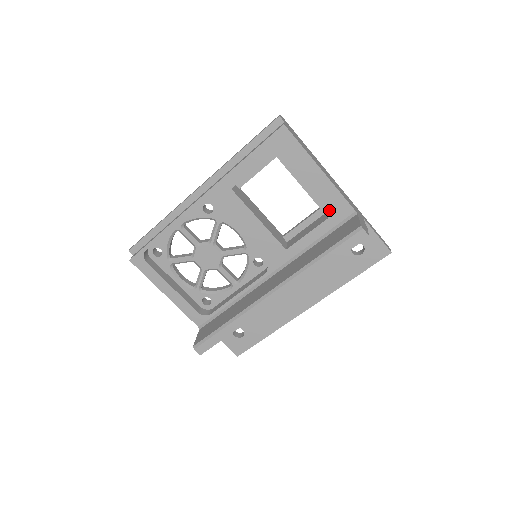
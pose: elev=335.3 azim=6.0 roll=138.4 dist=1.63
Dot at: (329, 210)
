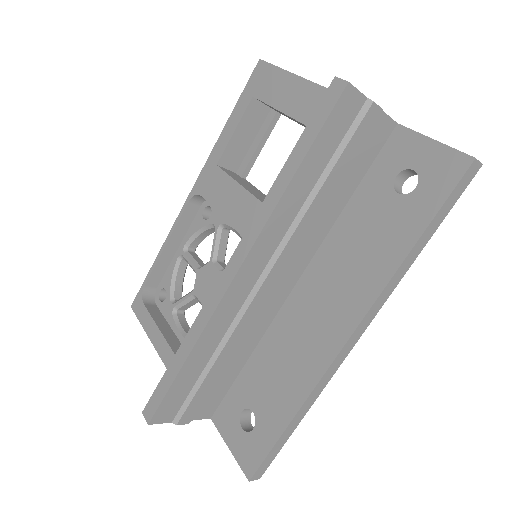
Dot at: occluded
